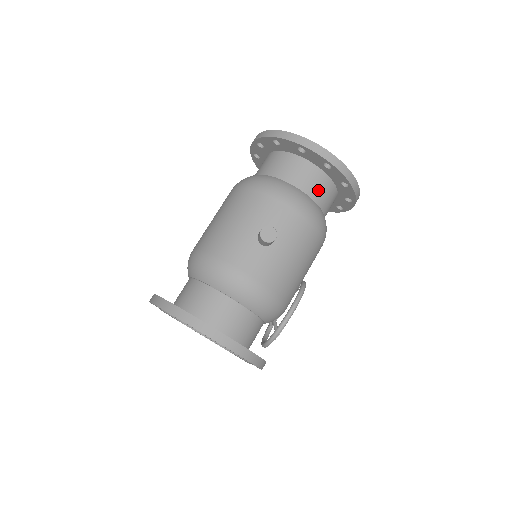
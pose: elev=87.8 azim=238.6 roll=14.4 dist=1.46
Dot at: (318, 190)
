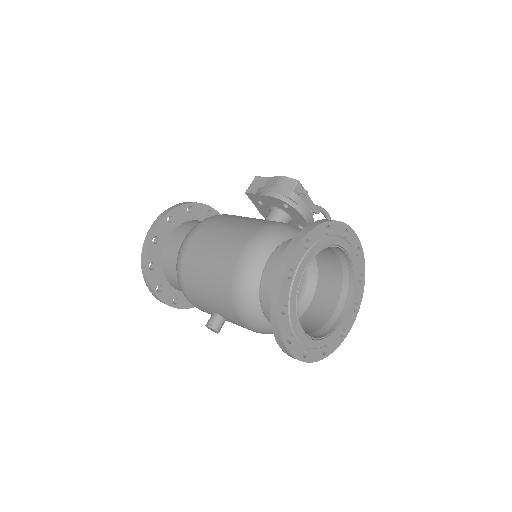
Dot at: occluded
